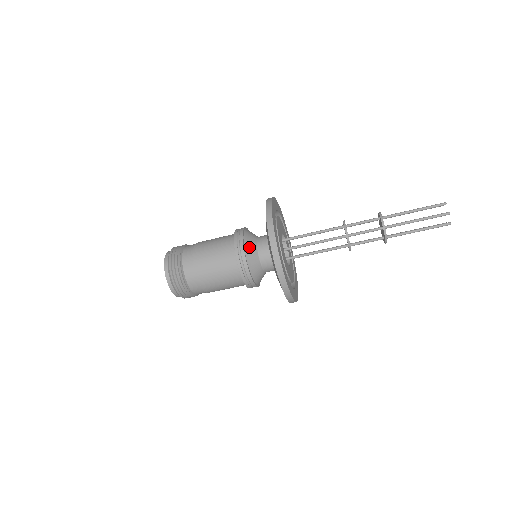
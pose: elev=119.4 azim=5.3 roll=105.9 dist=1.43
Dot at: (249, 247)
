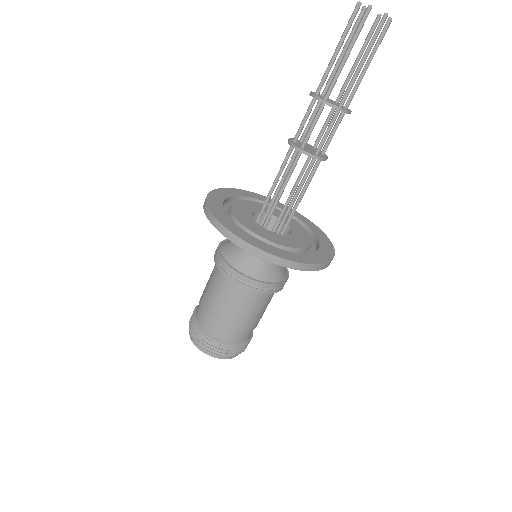
Dot at: (231, 255)
